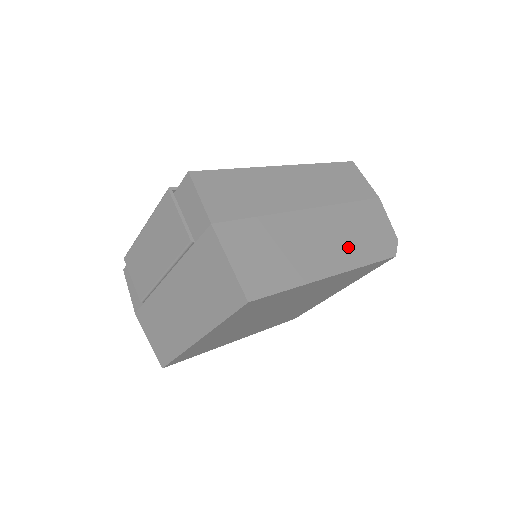
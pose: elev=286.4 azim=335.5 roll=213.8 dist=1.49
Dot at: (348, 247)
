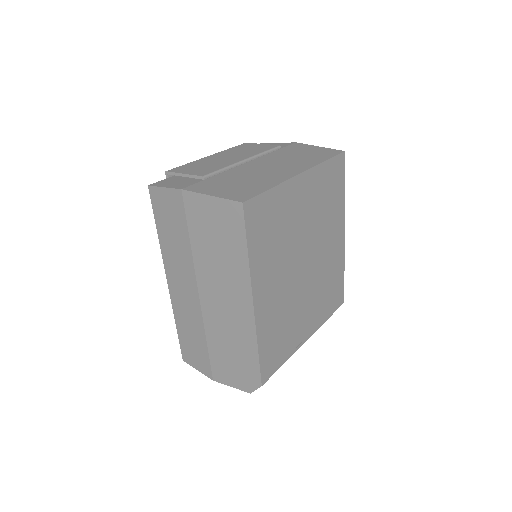
Dot at: occluded
